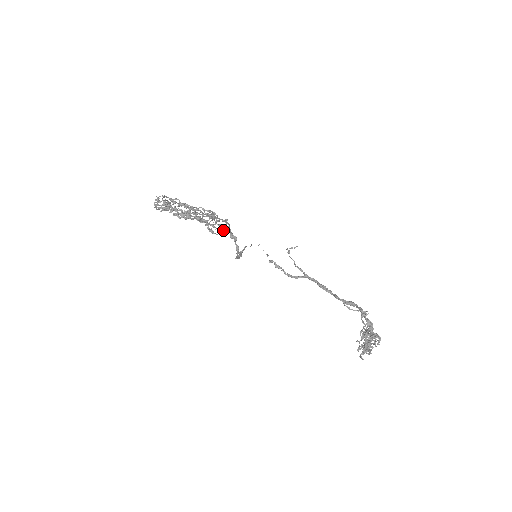
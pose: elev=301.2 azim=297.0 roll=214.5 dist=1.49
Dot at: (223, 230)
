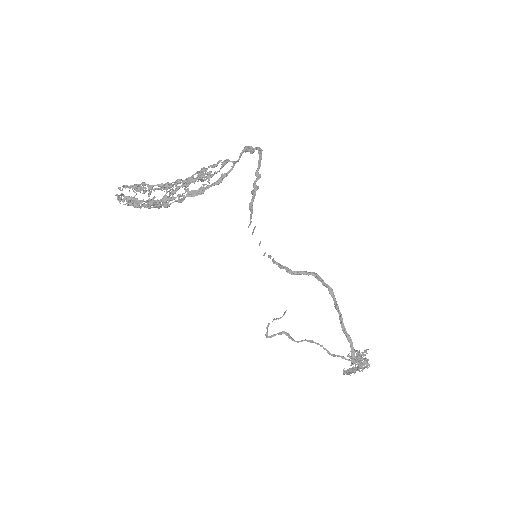
Dot at: (228, 161)
